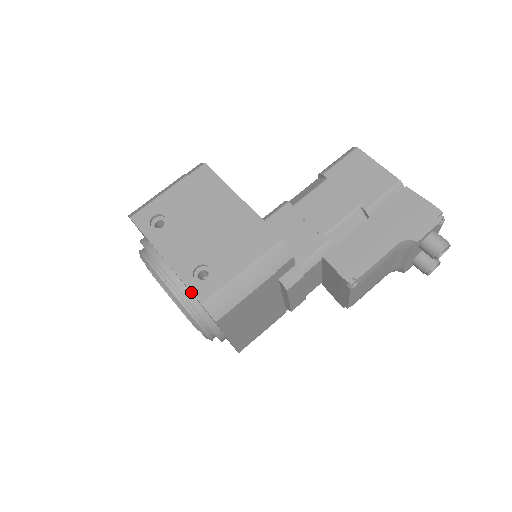
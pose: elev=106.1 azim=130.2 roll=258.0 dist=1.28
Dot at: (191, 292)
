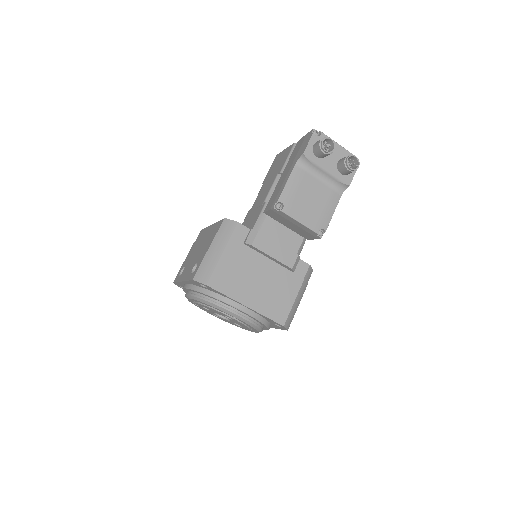
Dot at: (189, 280)
